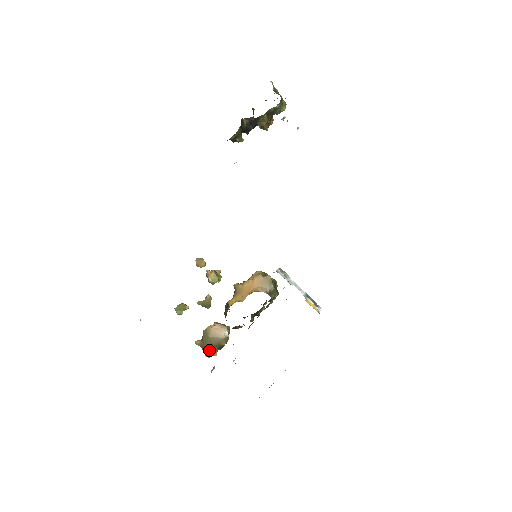
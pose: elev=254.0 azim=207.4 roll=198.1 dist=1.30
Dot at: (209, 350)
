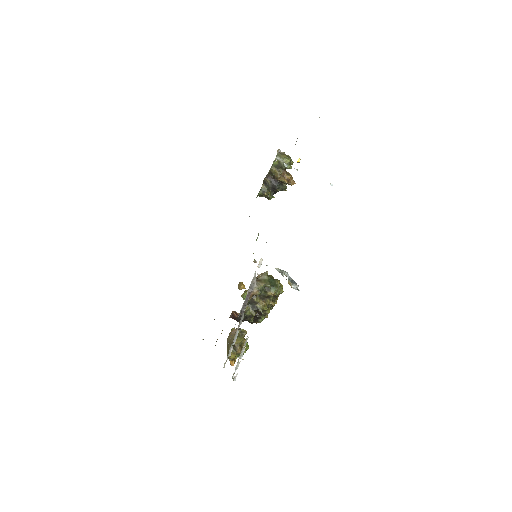
Dot at: (228, 352)
